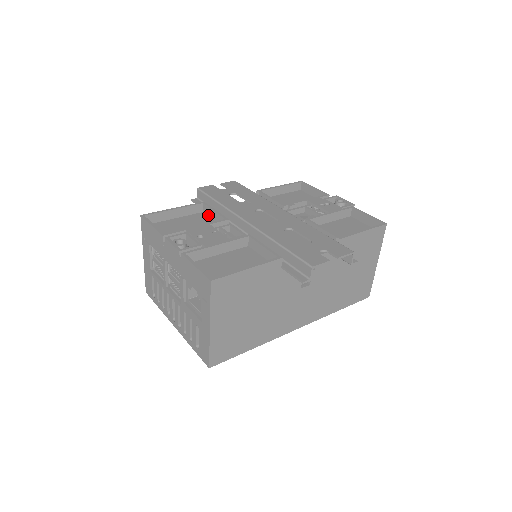
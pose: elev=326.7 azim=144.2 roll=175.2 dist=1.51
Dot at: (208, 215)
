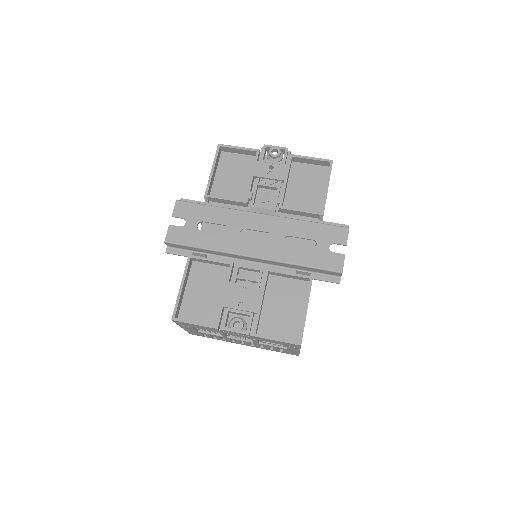
Dot at: (202, 262)
